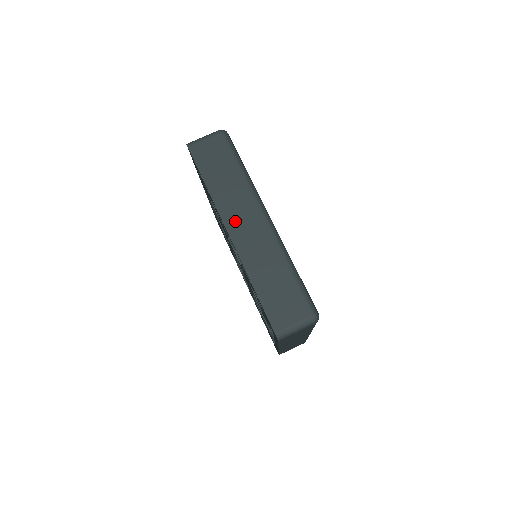
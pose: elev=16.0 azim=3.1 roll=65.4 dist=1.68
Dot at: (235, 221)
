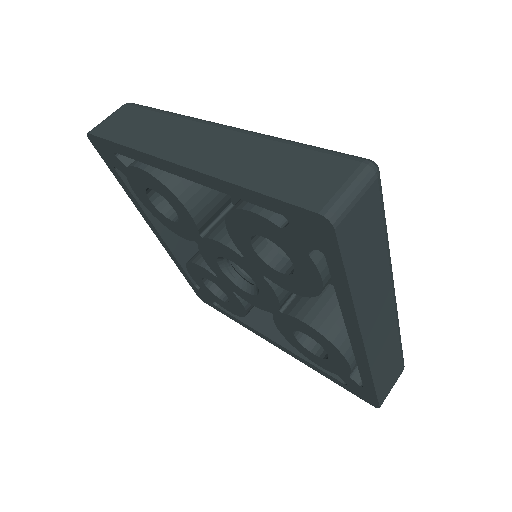
Dot at: (371, 321)
